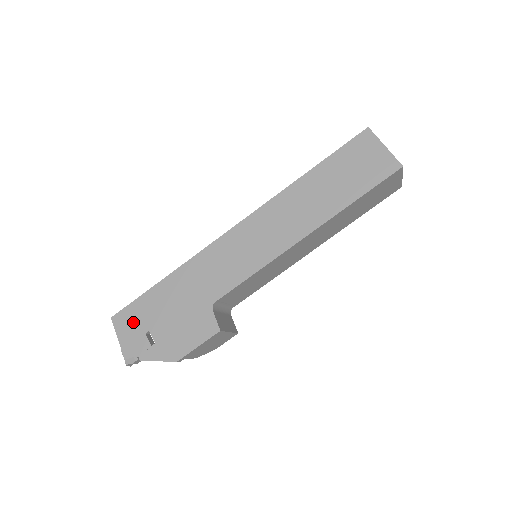
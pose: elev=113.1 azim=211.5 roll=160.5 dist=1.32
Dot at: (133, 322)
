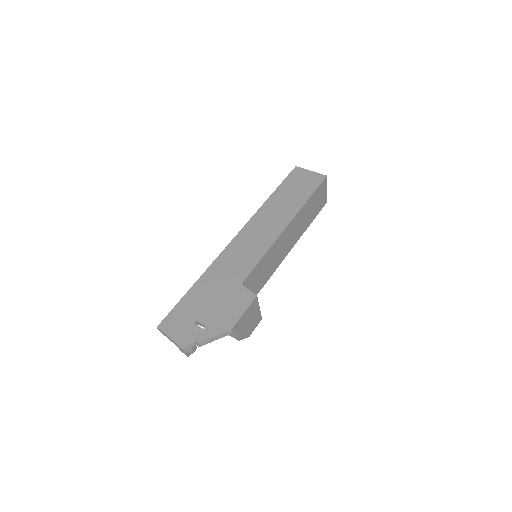
Dot at: (179, 321)
